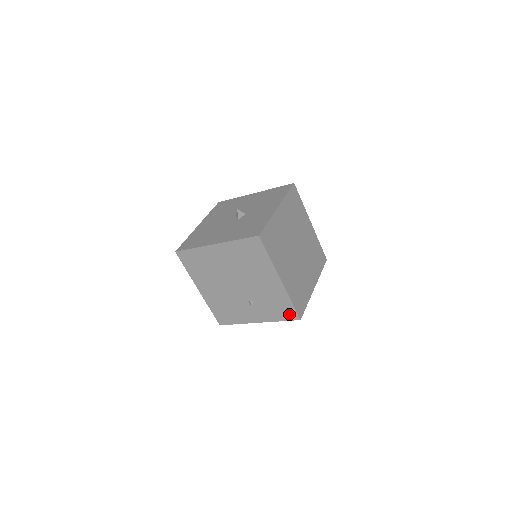
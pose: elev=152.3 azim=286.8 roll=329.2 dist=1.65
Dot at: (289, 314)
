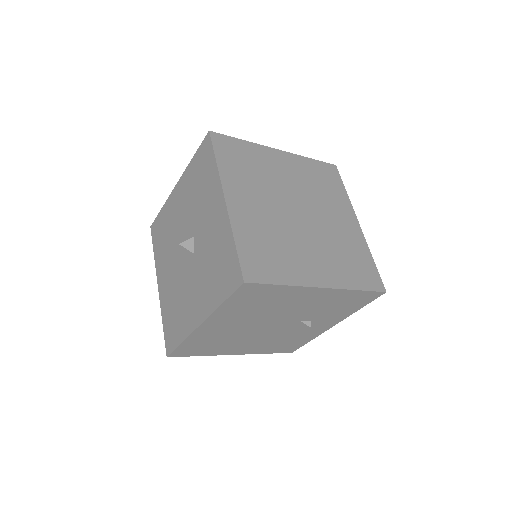
Dot at: (366, 299)
